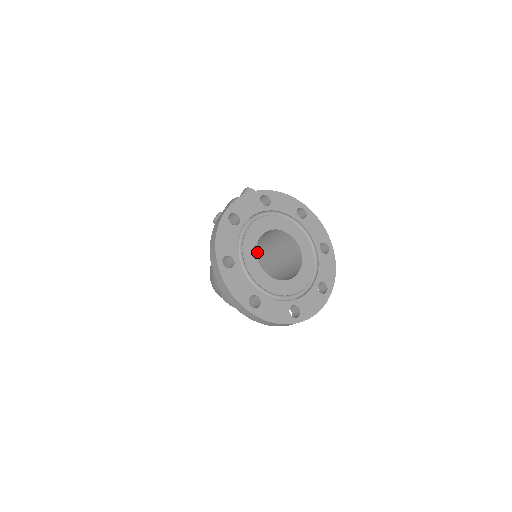
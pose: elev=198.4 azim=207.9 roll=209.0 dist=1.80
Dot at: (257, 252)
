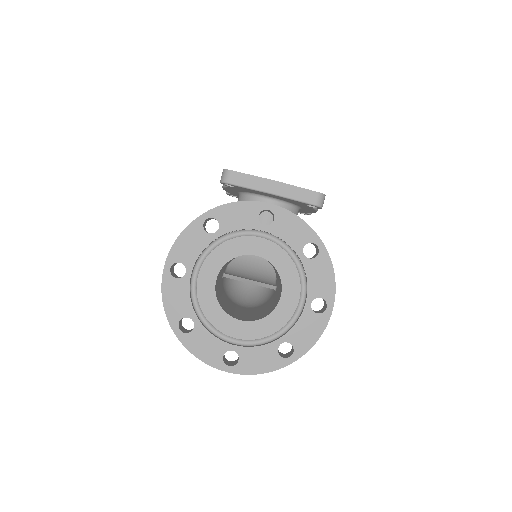
Dot at: occluded
